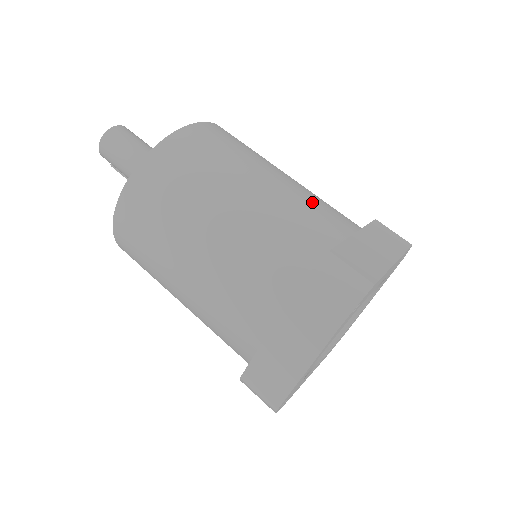
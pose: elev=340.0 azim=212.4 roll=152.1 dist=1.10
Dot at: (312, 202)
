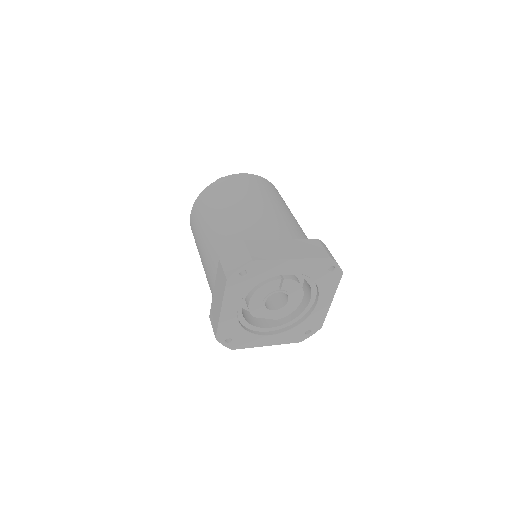
Dot at: (271, 220)
